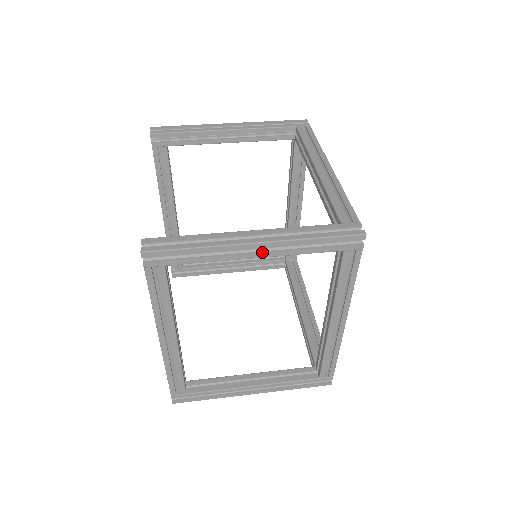
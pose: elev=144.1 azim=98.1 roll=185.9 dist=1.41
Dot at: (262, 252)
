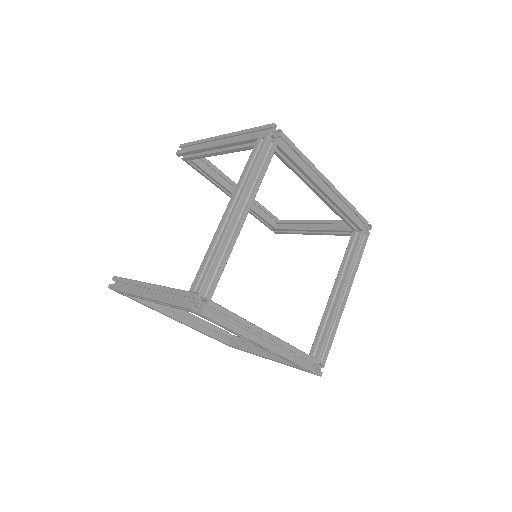
Dot at: (154, 301)
